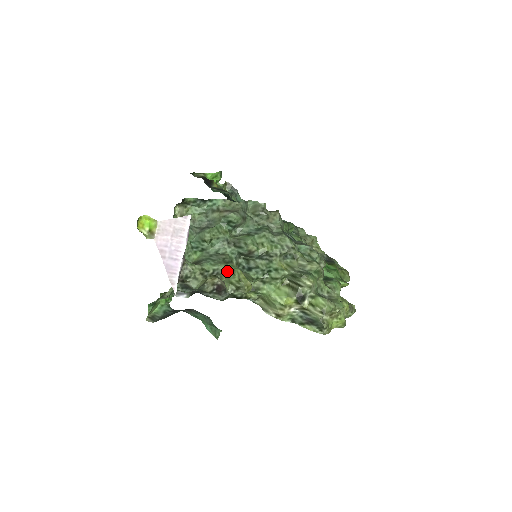
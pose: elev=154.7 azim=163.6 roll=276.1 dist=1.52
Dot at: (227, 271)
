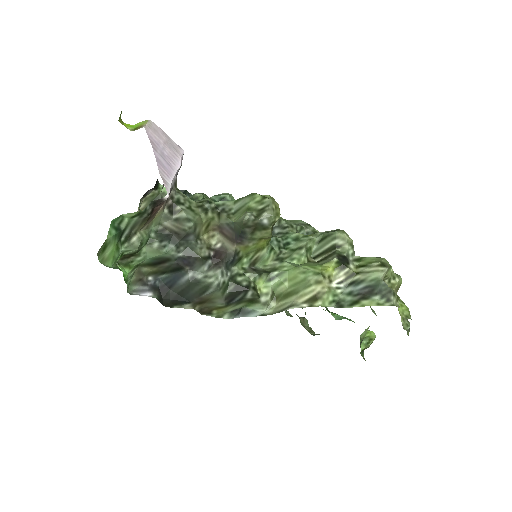
Dot at: (239, 202)
